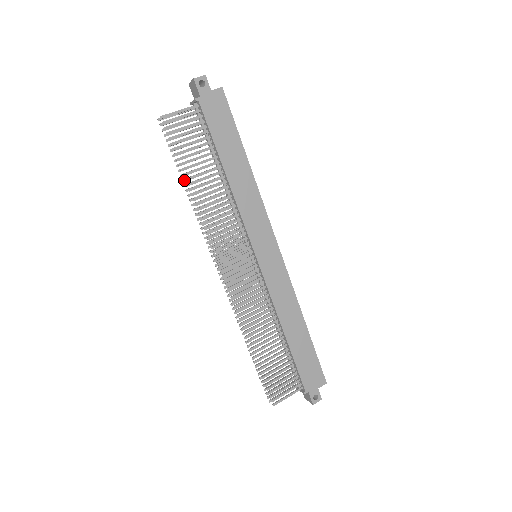
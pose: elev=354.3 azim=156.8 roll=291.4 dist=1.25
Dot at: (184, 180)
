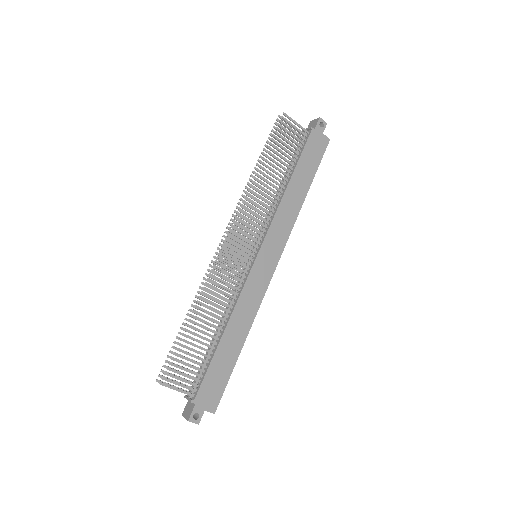
Dot at: (262, 157)
